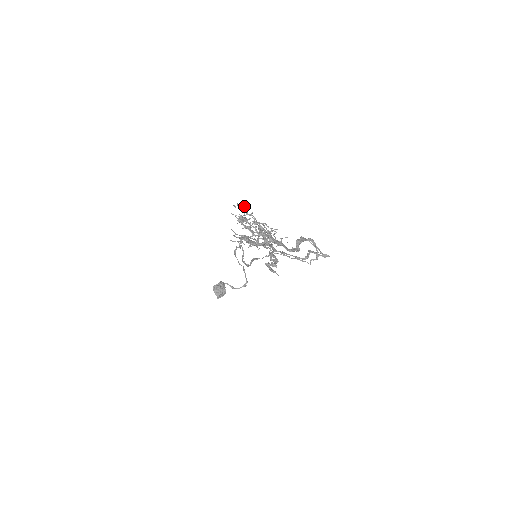
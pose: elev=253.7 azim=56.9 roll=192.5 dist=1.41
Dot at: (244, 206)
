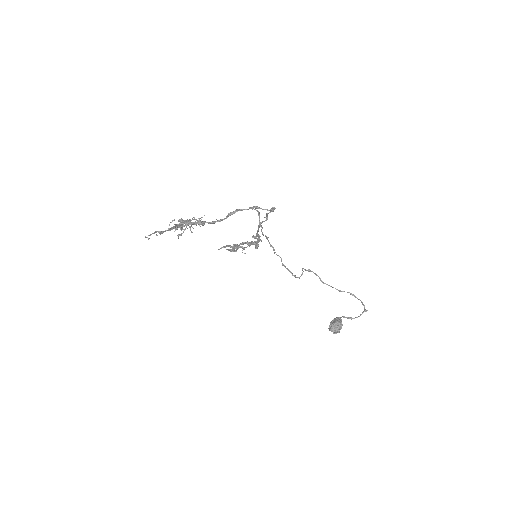
Dot at: (180, 219)
